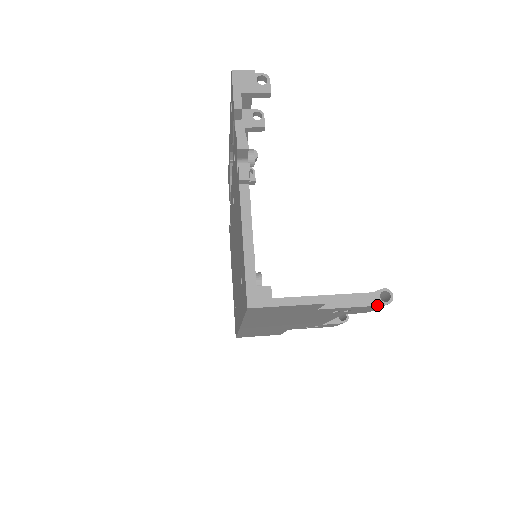
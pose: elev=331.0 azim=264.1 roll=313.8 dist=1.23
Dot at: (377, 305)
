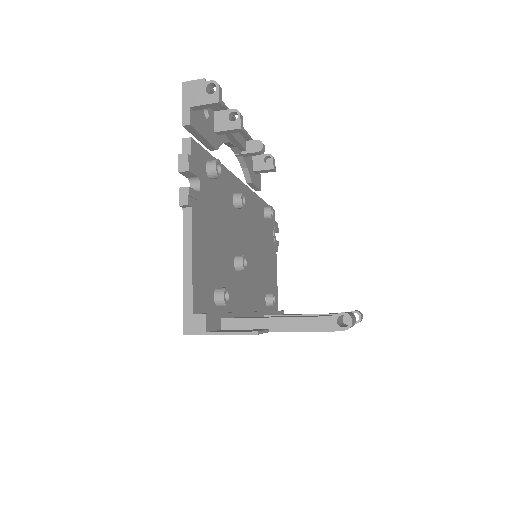
Dot at: (333, 331)
